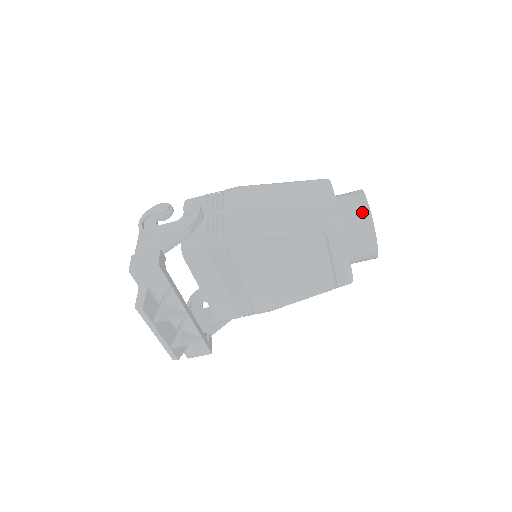
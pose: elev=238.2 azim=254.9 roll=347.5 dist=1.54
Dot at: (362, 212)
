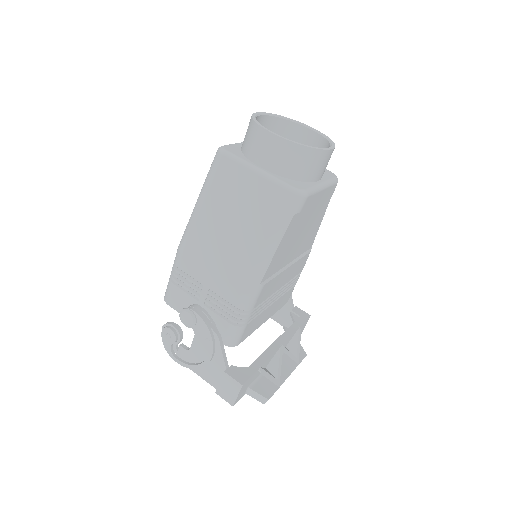
Dot at: (290, 152)
